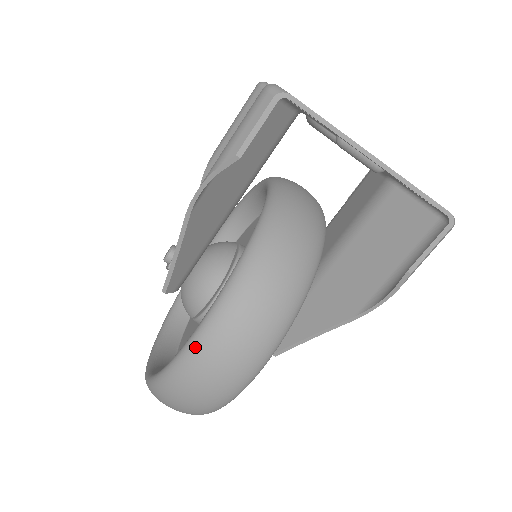
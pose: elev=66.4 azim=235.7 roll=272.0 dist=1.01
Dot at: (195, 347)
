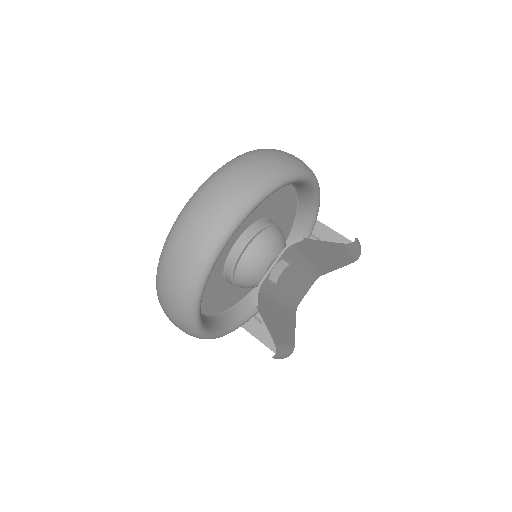
Dot at: occluded
